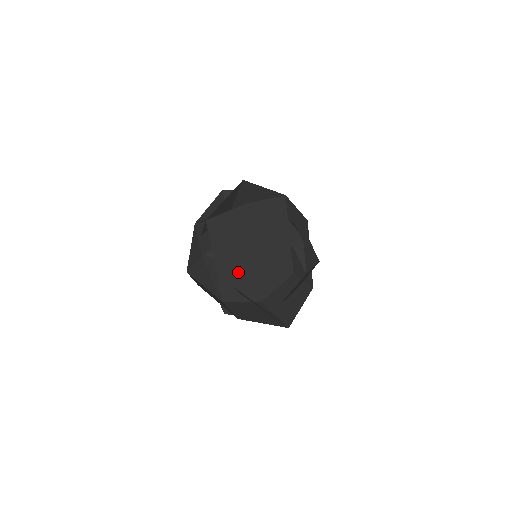
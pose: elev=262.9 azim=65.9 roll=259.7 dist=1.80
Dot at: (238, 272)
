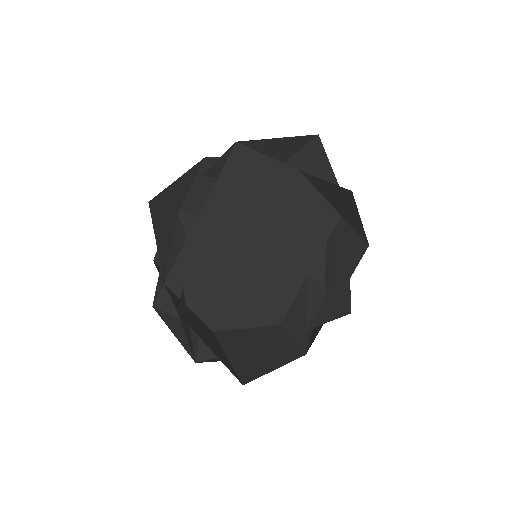
Dot at: (218, 258)
